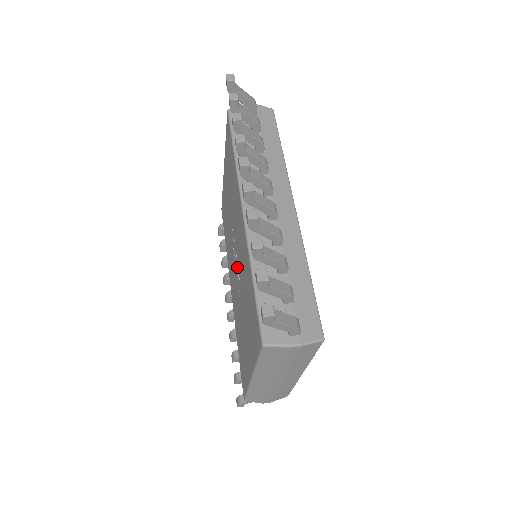
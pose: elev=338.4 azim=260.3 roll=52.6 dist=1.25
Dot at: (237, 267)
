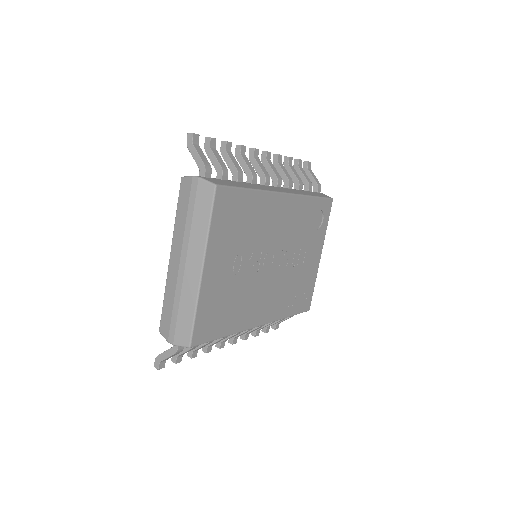
Dot at: occluded
